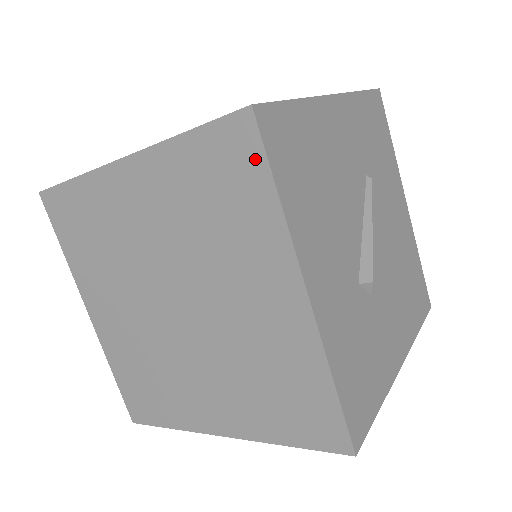
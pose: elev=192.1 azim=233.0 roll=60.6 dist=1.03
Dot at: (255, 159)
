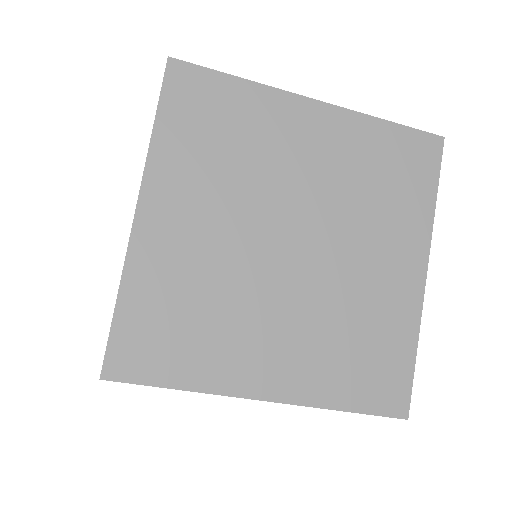
Dot at: (432, 168)
